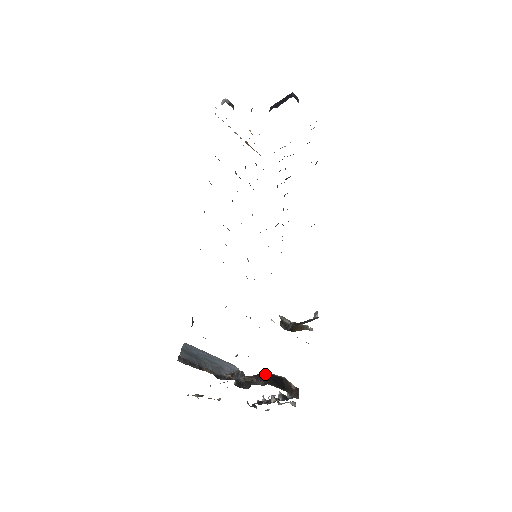
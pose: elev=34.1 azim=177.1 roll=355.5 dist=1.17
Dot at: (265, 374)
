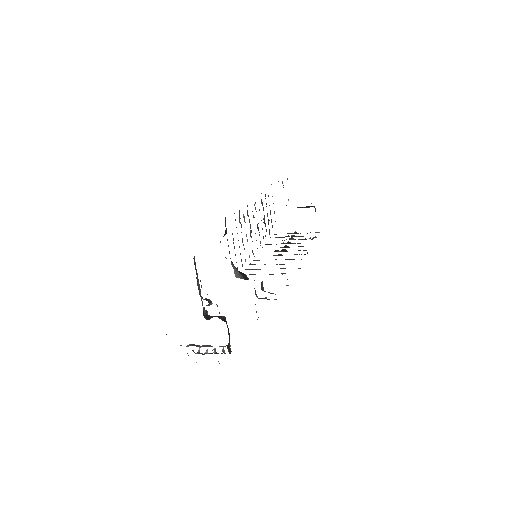
Dot at: (225, 317)
